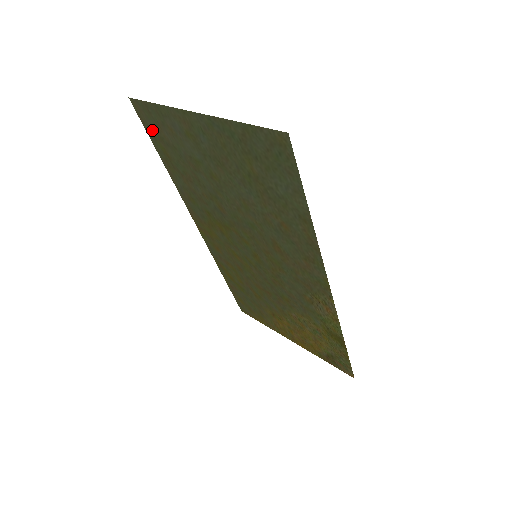
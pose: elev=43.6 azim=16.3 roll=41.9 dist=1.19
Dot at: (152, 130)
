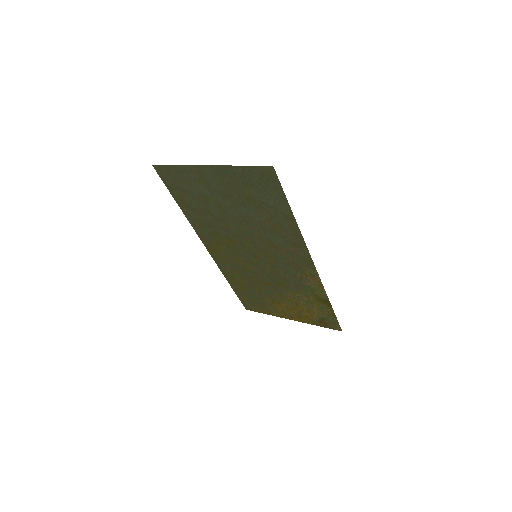
Dot at: (170, 184)
